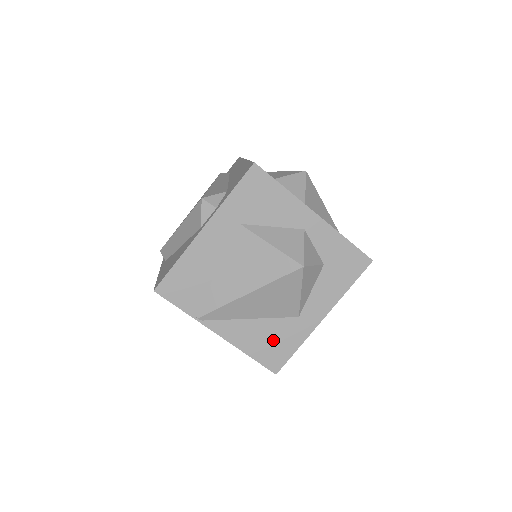
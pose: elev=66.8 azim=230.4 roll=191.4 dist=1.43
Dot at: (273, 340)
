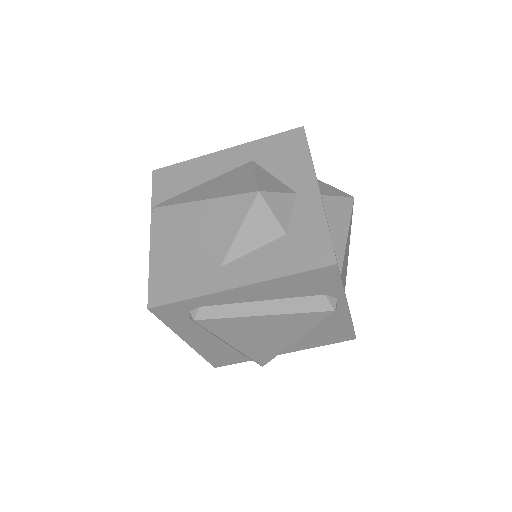
Dot at: (180, 272)
